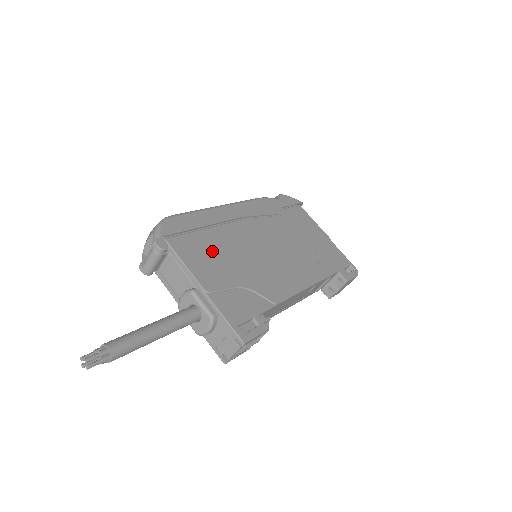
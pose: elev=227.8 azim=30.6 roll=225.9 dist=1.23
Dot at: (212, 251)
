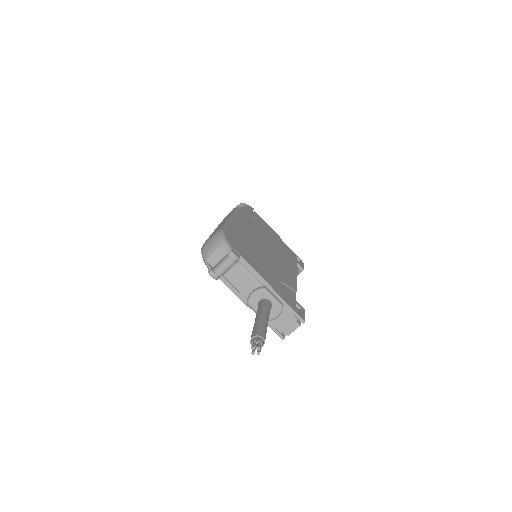
Dot at: (254, 256)
